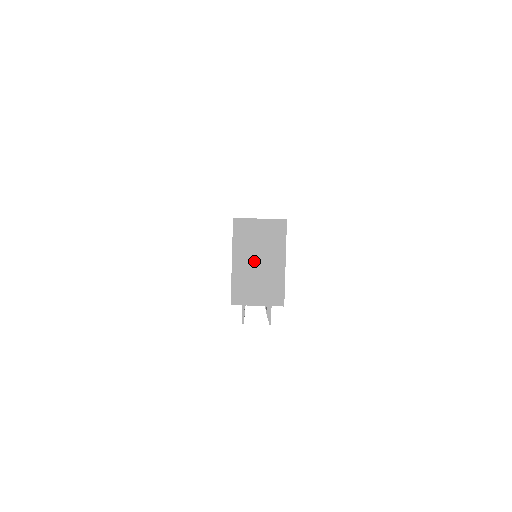
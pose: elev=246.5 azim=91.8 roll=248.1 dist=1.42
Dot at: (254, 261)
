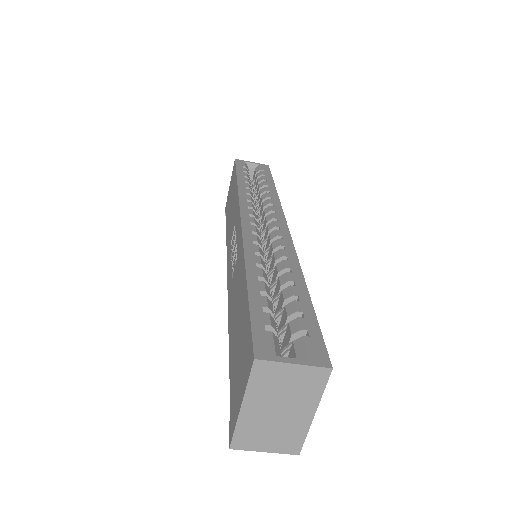
Dot at: (272, 409)
